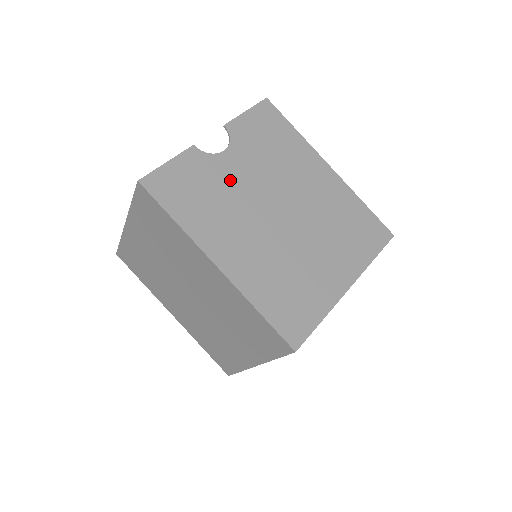
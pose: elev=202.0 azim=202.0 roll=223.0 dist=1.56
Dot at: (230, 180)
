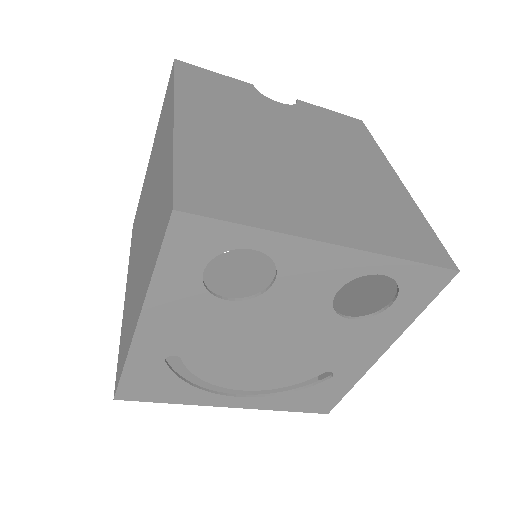
Dot at: (264, 110)
